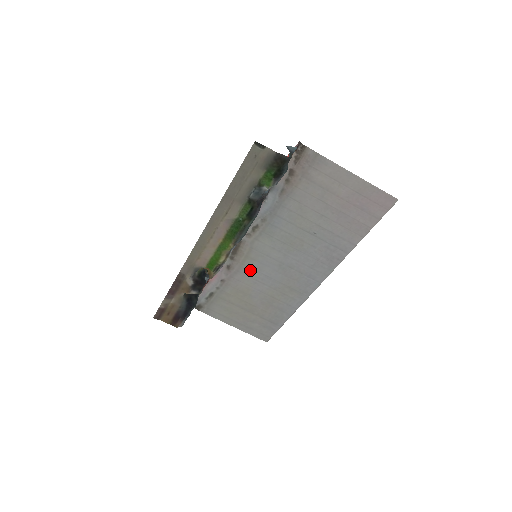
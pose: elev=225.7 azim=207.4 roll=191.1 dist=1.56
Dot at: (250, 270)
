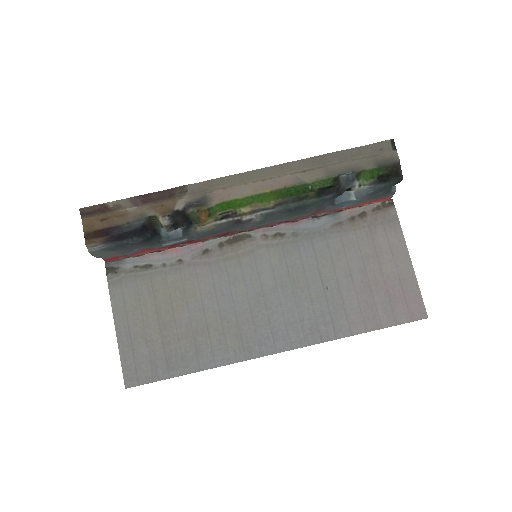
Dot at: (223, 274)
